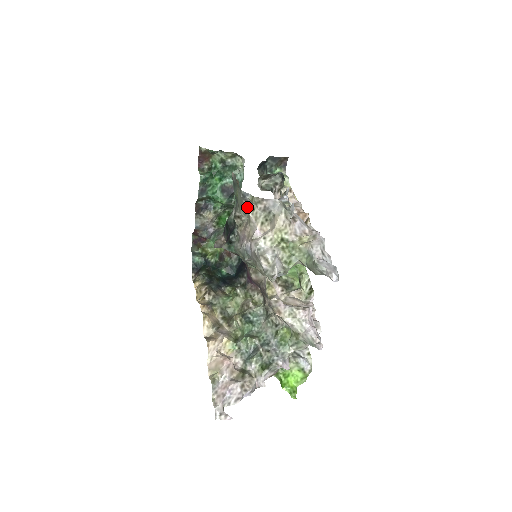
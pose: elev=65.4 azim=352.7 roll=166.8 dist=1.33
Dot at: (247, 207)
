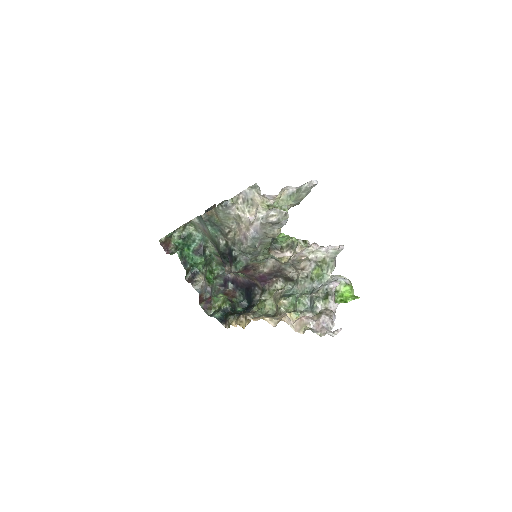
Dot at: (232, 213)
